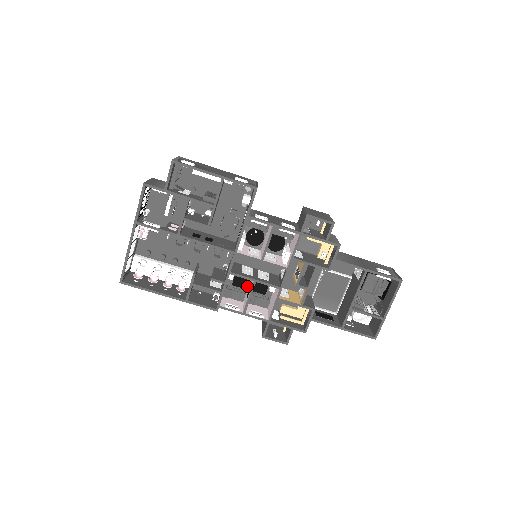
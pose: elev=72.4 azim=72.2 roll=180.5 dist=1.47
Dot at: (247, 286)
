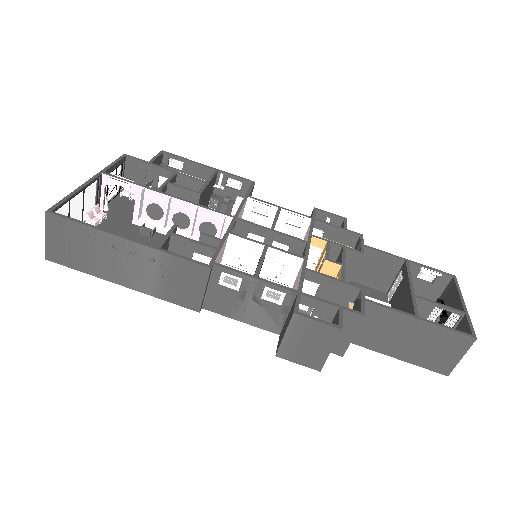
Dot at: occluded
